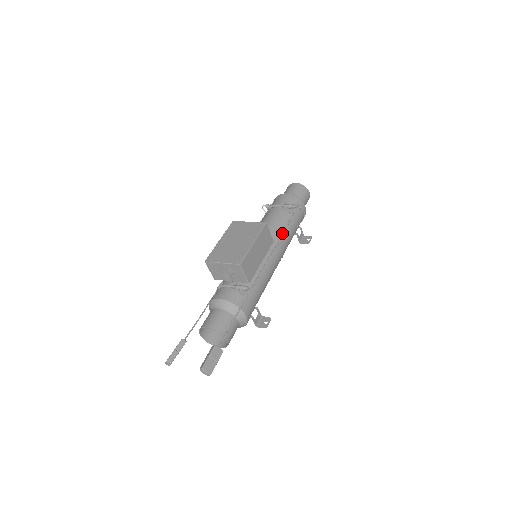
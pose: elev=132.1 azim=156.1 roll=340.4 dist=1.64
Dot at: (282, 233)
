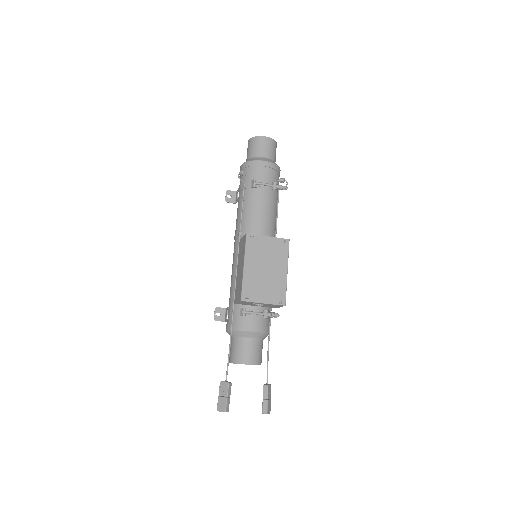
Dot at: occluded
